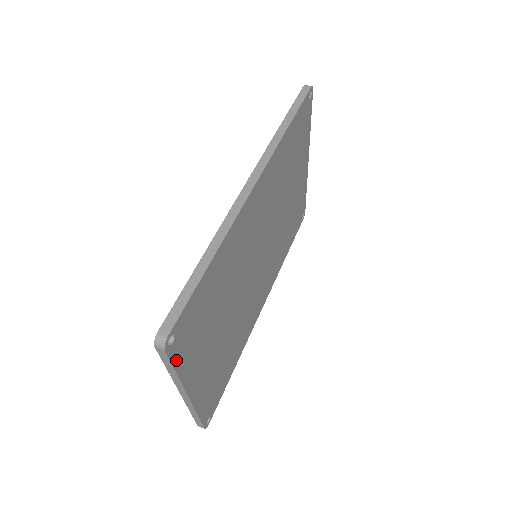
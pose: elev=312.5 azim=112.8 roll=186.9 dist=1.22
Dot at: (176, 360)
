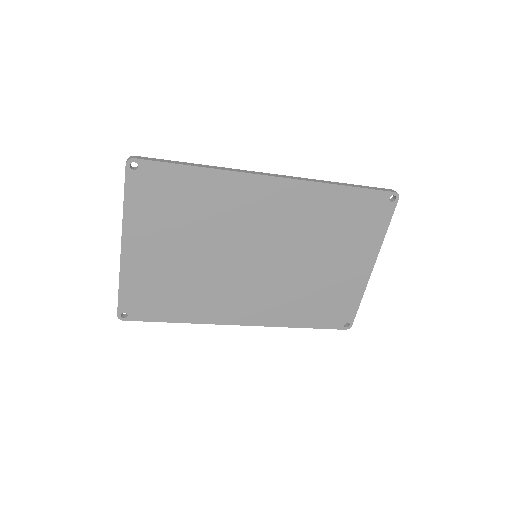
Dot at: (129, 190)
